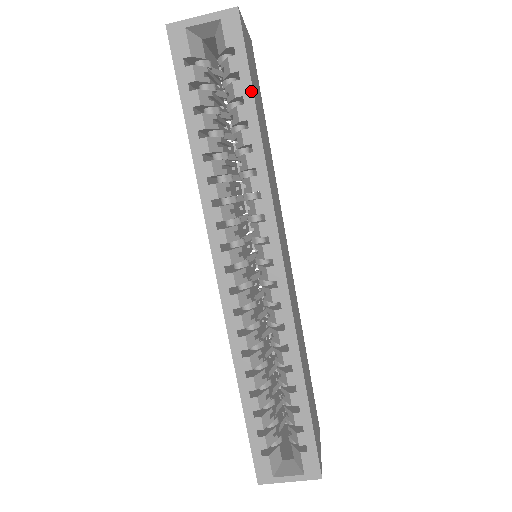
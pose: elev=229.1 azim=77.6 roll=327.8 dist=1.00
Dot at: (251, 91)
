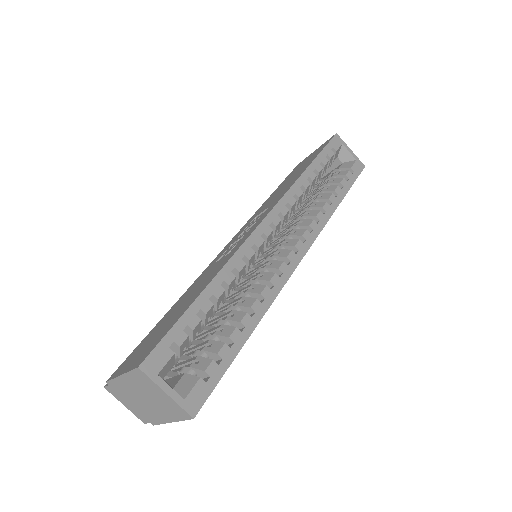
Dot at: (348, 190)
